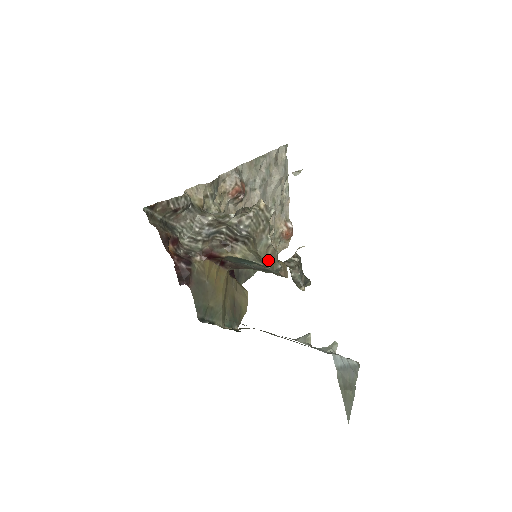
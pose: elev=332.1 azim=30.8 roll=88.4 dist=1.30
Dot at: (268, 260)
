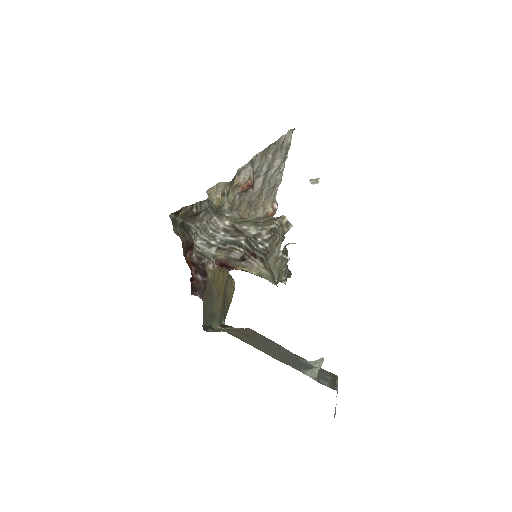
Dot at: (276, 273)
